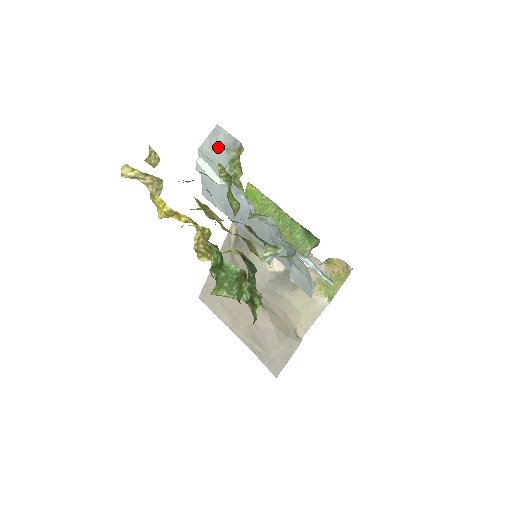
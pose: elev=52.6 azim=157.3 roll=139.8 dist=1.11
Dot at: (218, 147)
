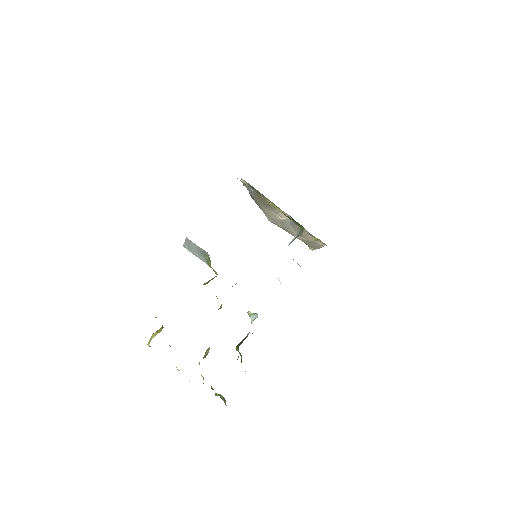
Dot at: (195, 250)
